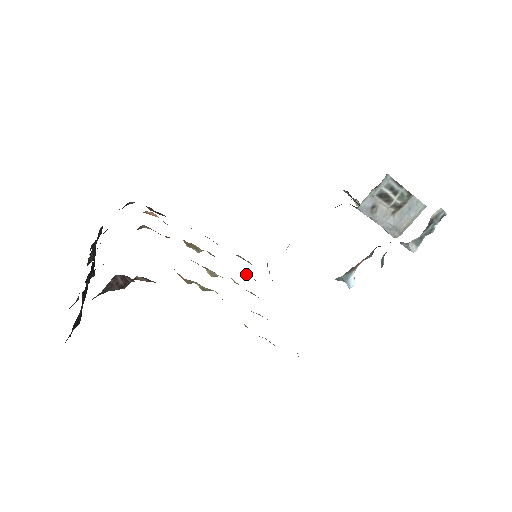
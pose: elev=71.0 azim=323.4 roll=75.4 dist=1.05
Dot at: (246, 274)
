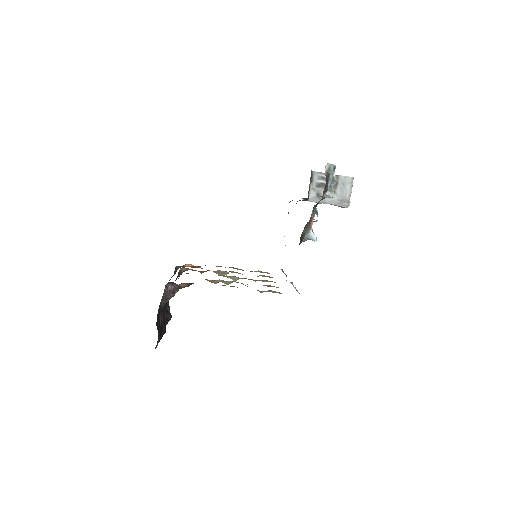
Dot at: (263, 276)
